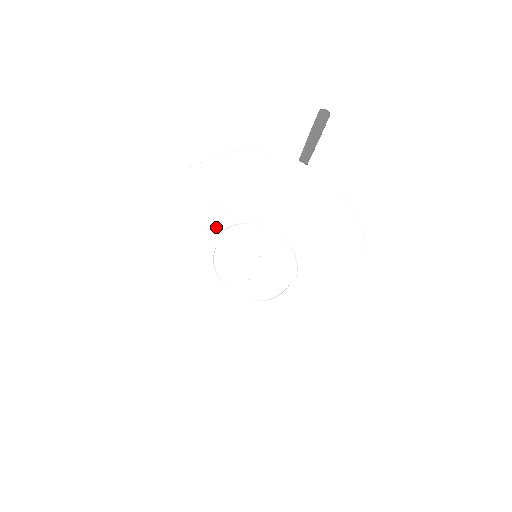
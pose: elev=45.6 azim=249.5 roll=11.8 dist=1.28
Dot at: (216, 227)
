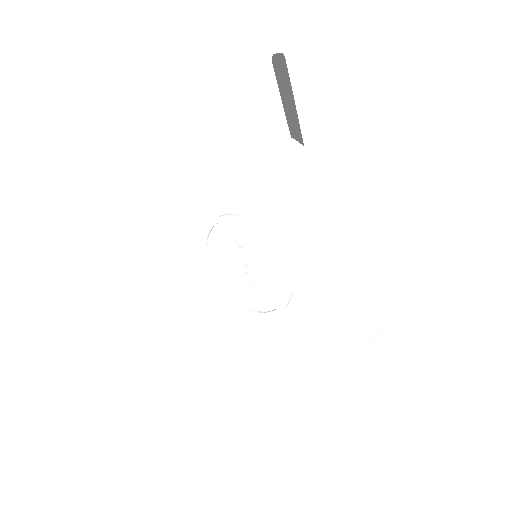
Dot at: (200, 239)
